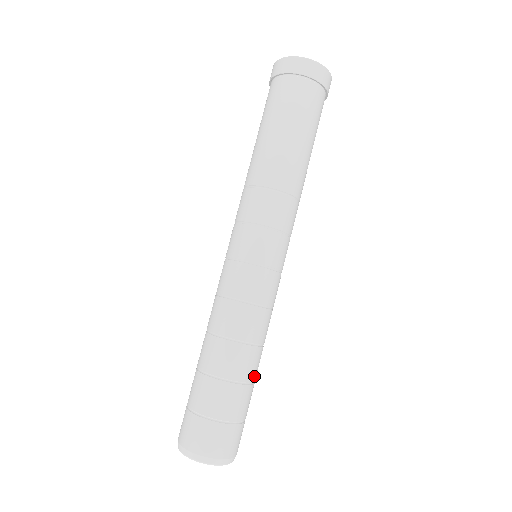
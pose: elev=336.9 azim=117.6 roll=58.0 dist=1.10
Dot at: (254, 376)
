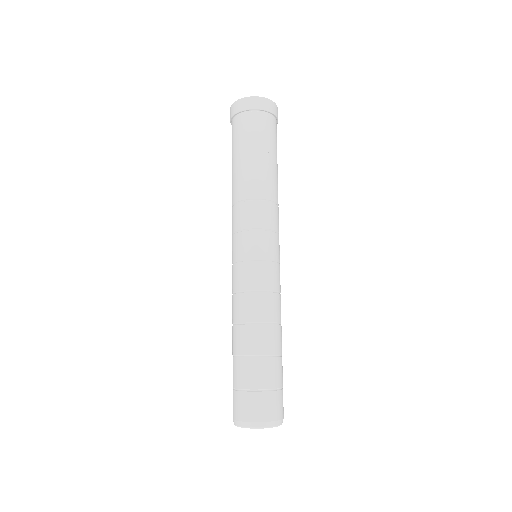
Dot at: occluded
